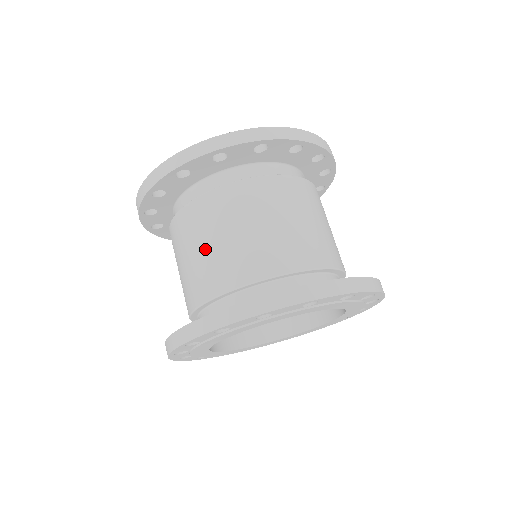
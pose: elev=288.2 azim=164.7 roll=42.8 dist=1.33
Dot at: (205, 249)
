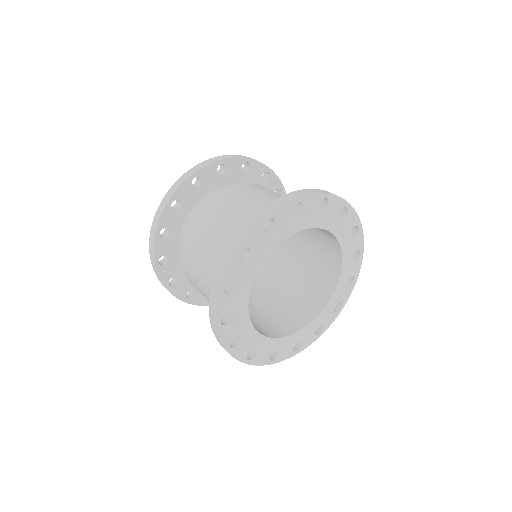
Dot at: (250, 199)
